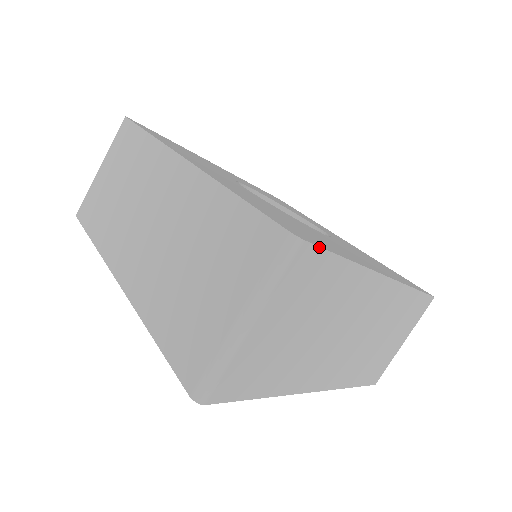
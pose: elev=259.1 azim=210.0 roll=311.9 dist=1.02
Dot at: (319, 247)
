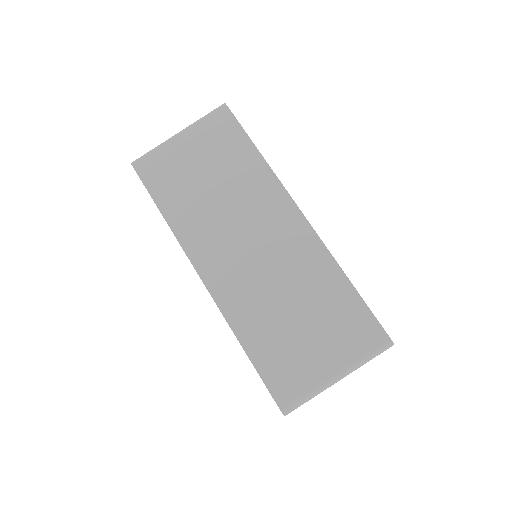
Dot at: occluded
